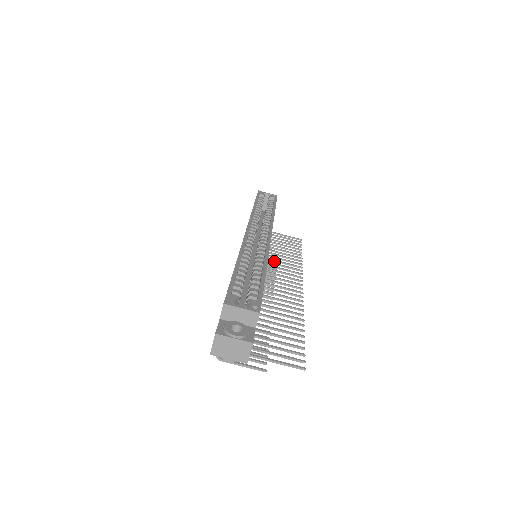
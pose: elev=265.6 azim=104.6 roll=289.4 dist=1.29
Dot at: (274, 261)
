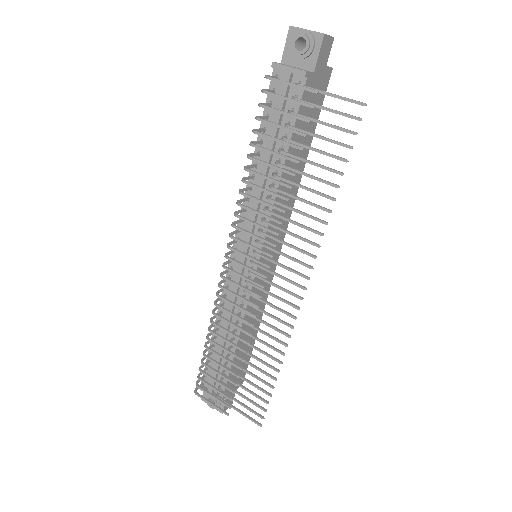
Dot at: occluded
